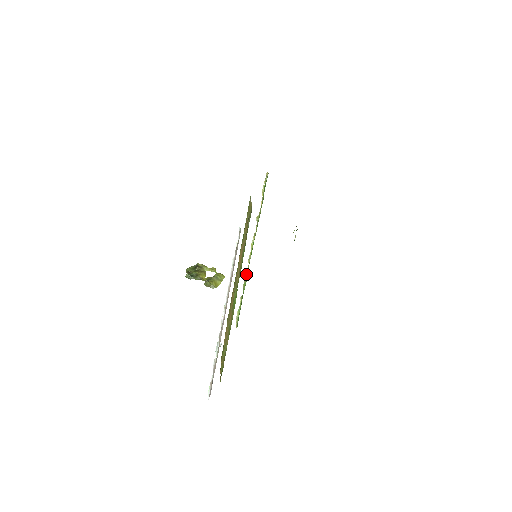
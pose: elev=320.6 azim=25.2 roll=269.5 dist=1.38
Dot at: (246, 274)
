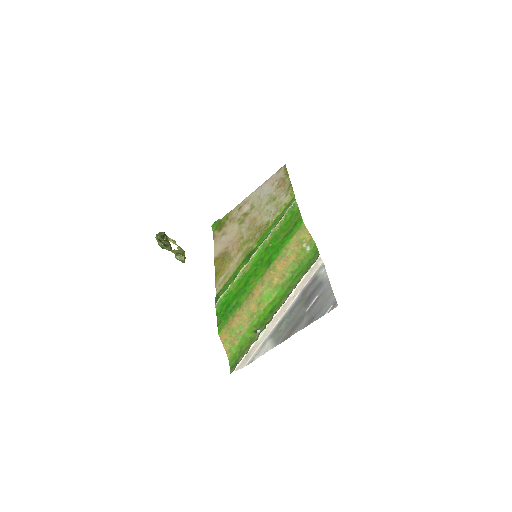
Dot at: (244, 267)
